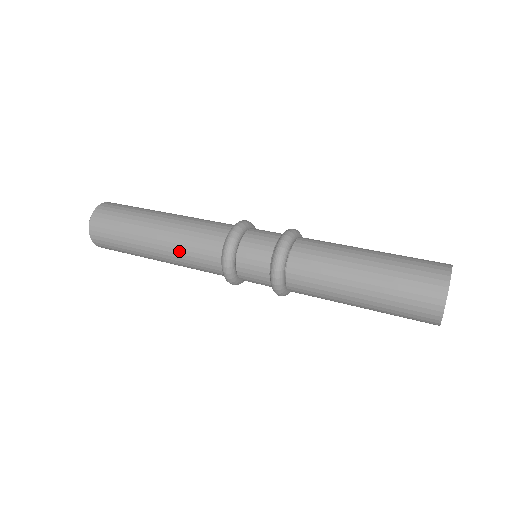
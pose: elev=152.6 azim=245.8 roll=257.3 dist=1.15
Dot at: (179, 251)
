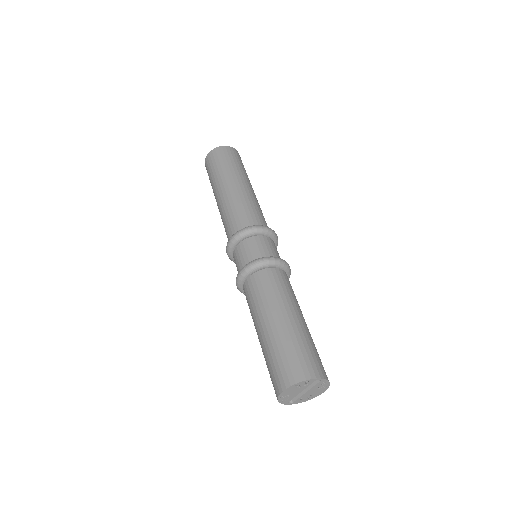
Dot at: occluded
